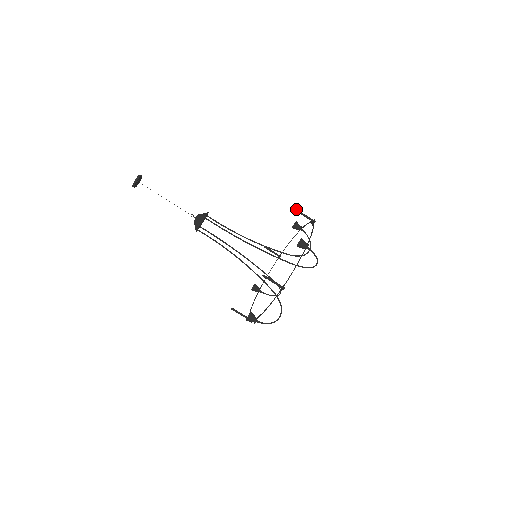
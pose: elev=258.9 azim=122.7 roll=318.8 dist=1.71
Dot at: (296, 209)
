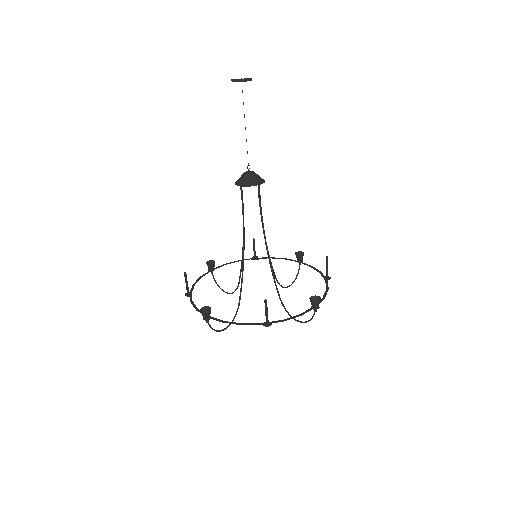
Dot at: occluded
